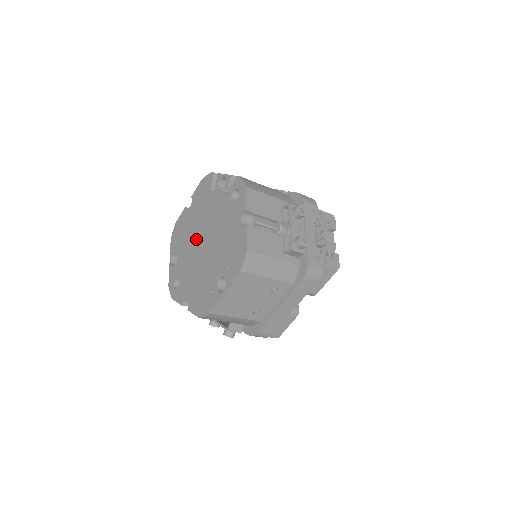
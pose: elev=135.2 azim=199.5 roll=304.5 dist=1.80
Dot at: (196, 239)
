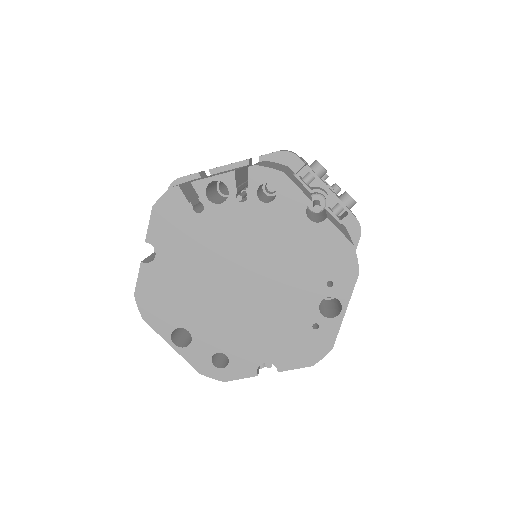
Dot at: (217, 287)
